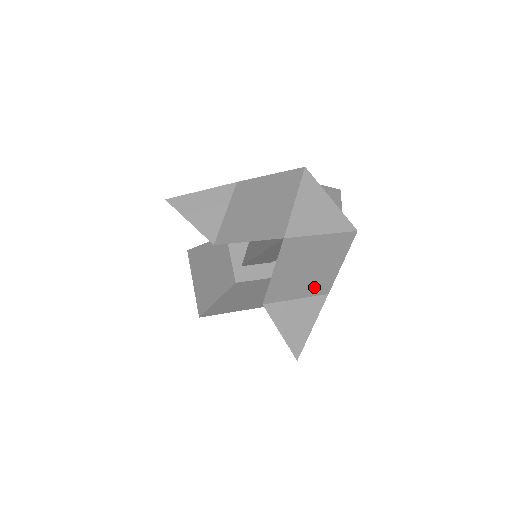
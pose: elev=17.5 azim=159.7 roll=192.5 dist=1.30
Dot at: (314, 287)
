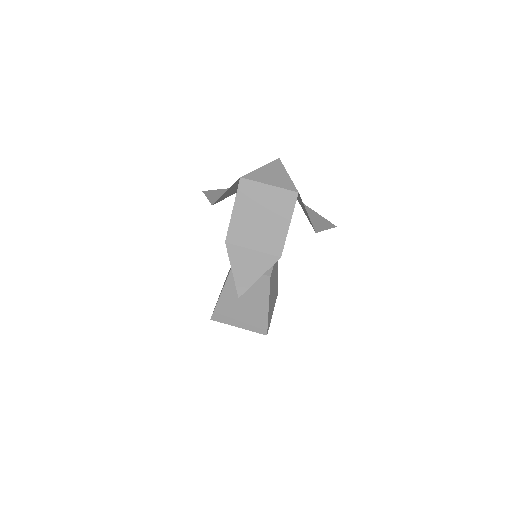
Dot at: (267, 242)
